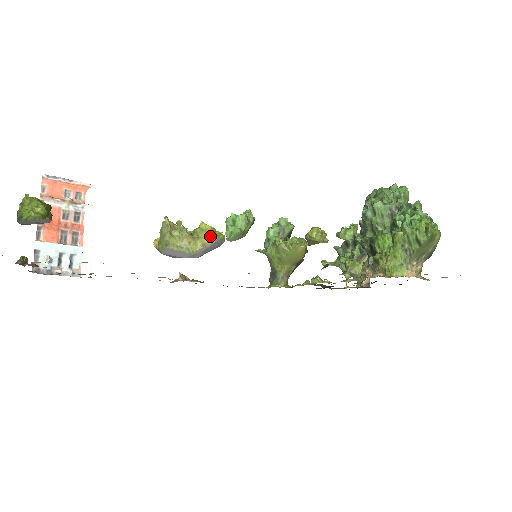
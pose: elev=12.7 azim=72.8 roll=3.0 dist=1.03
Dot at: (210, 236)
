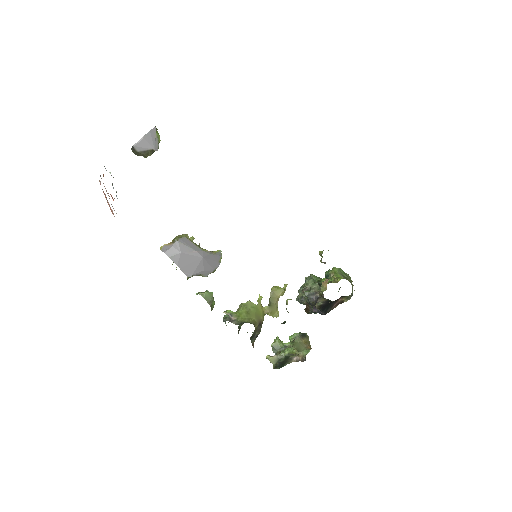
Dot at: (214, 252)
